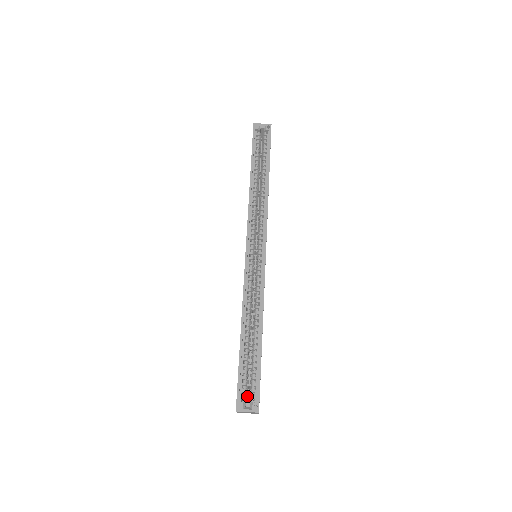
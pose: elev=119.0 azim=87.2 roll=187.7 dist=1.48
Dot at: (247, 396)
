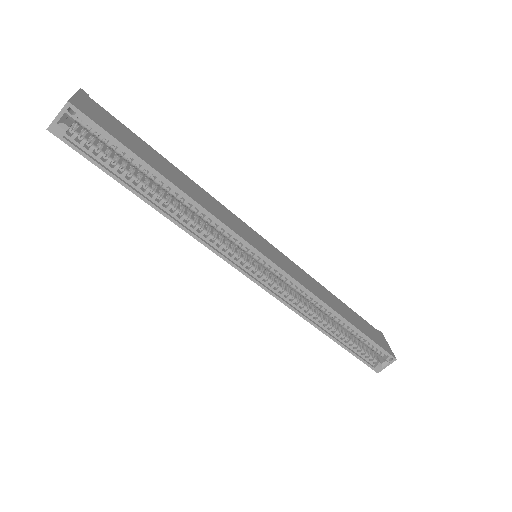
Dot at: occluded
